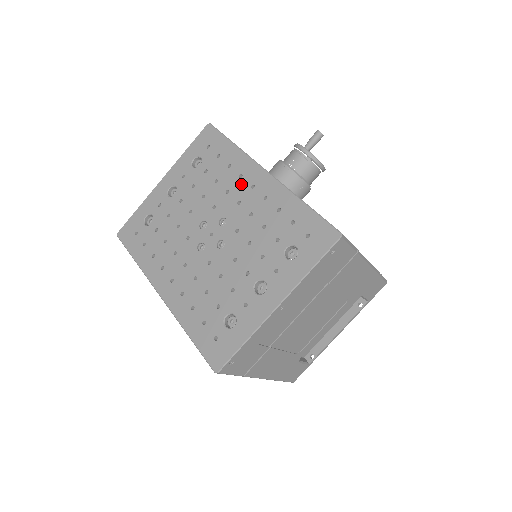
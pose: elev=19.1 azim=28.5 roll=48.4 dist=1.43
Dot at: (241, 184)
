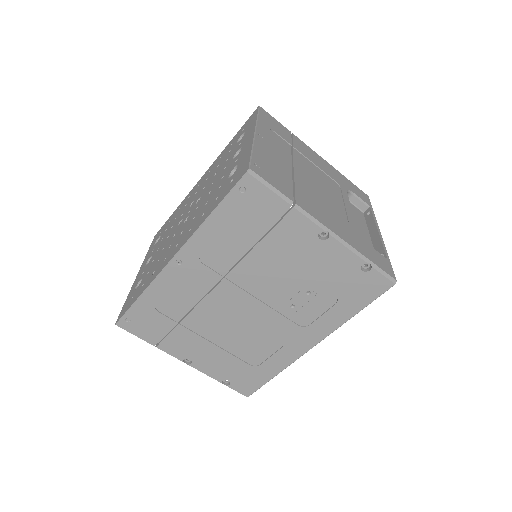
Dot at: (191, 195)
